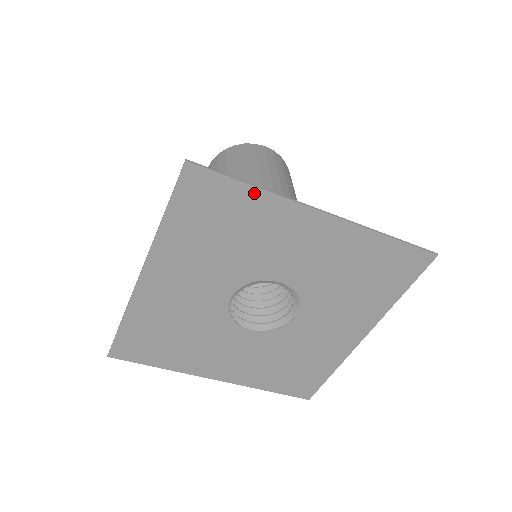
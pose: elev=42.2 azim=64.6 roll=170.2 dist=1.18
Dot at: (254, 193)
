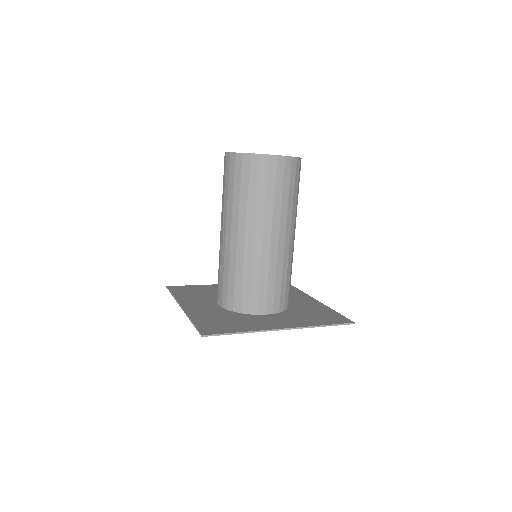
Dot at: (242, 332)
